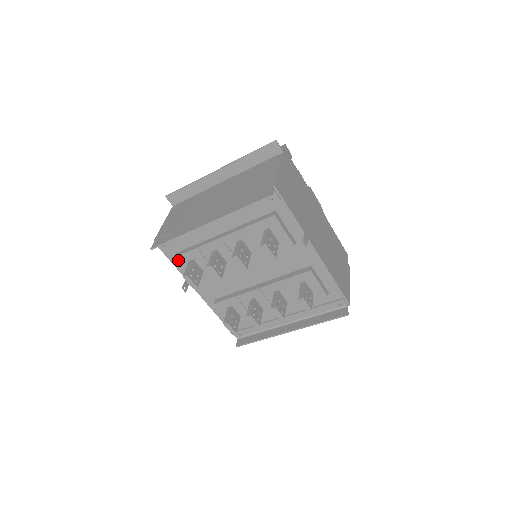
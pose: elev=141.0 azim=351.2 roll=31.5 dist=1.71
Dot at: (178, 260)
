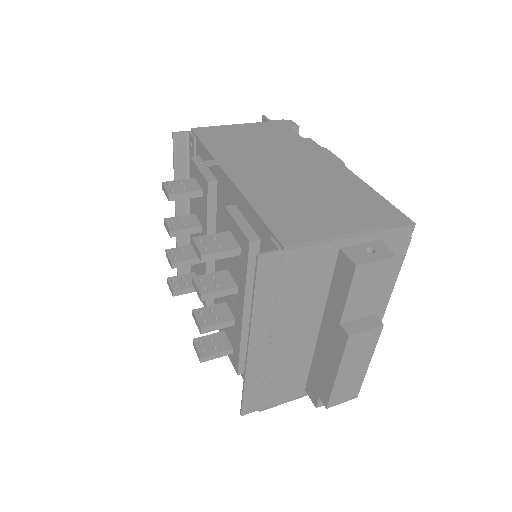
Dot at: occluded
